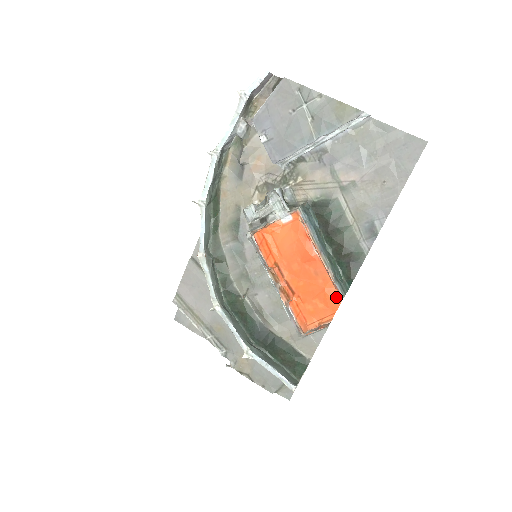
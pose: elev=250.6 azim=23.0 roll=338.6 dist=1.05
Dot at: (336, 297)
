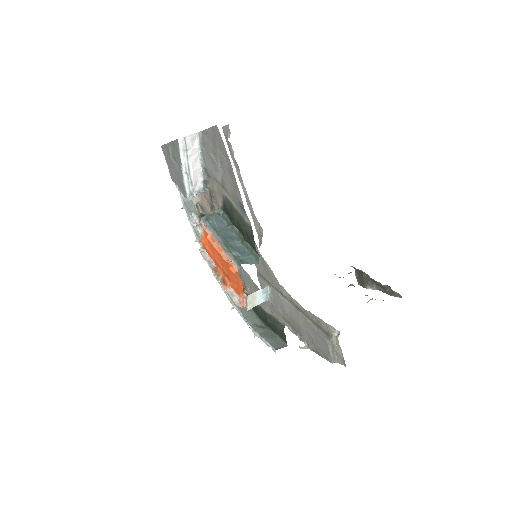
Dot at: (235, 271)
